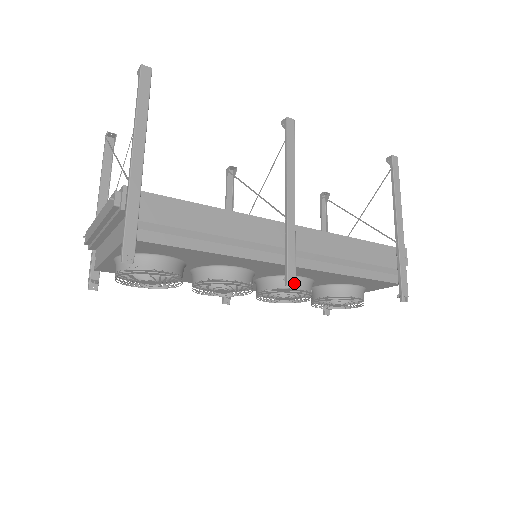
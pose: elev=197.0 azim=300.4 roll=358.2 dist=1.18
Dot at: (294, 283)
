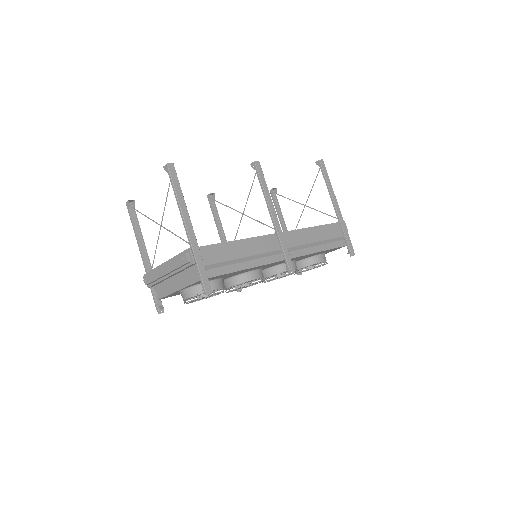
Dot at: (293, 270)
